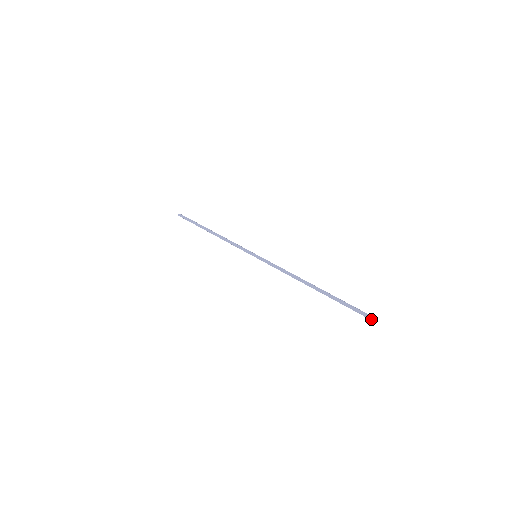
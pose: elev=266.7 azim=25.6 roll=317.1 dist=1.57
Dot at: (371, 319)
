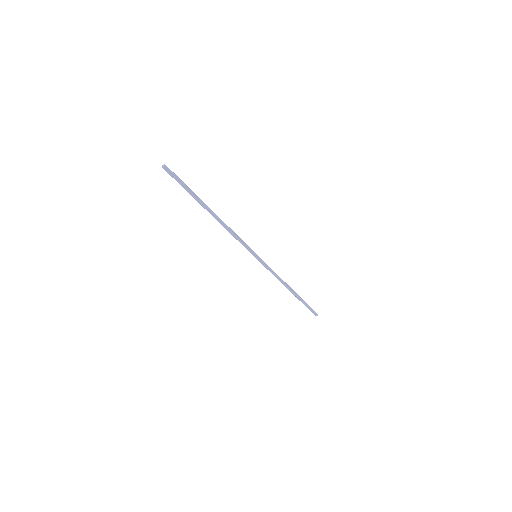
Dot at: occluded
